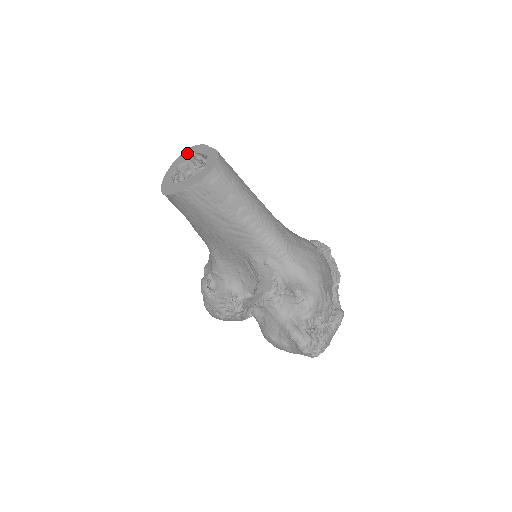
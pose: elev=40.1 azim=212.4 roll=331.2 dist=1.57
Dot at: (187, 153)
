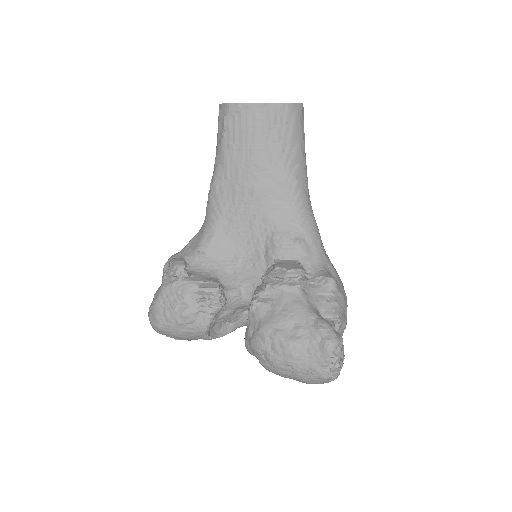
Dot at: occluded
